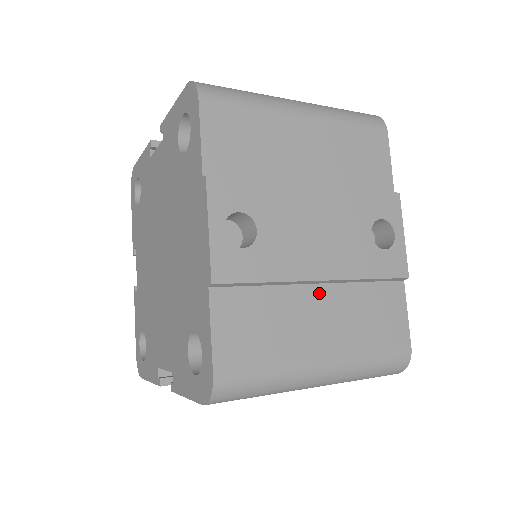
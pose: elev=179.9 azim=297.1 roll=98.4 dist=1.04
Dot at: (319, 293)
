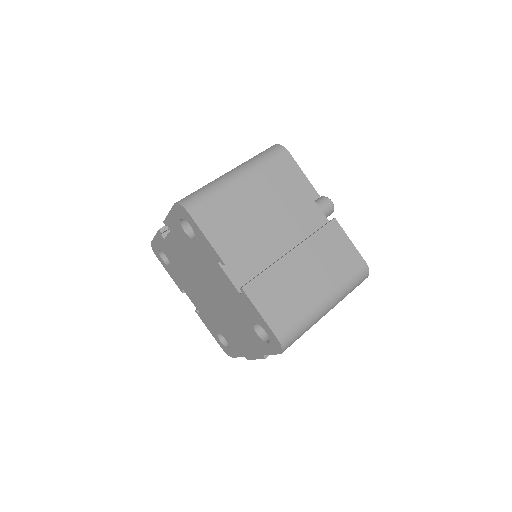
Dot at: occluded
